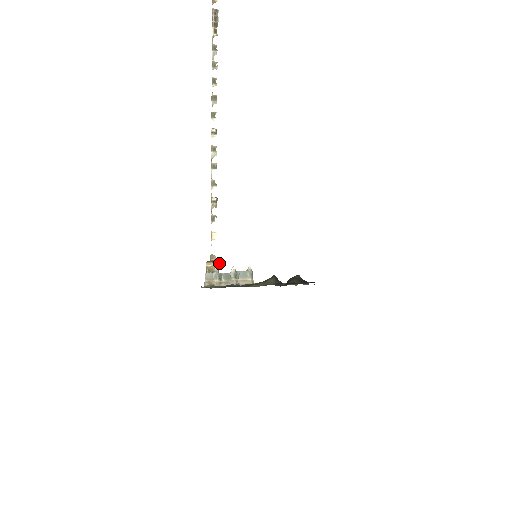
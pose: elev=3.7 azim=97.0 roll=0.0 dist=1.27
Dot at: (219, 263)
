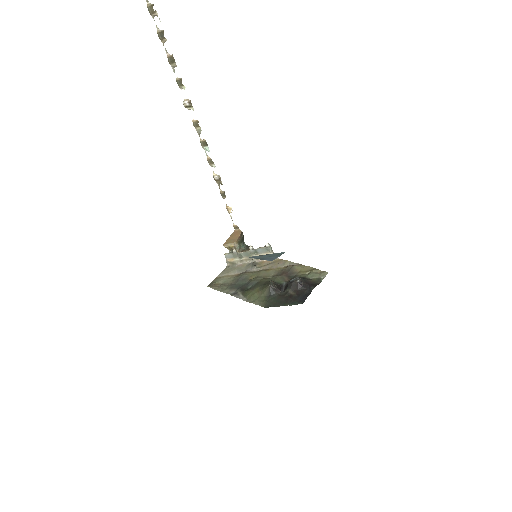
Dot at: (237, 241)
